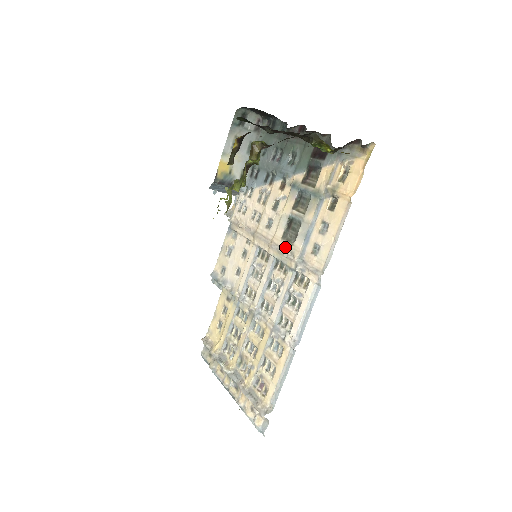
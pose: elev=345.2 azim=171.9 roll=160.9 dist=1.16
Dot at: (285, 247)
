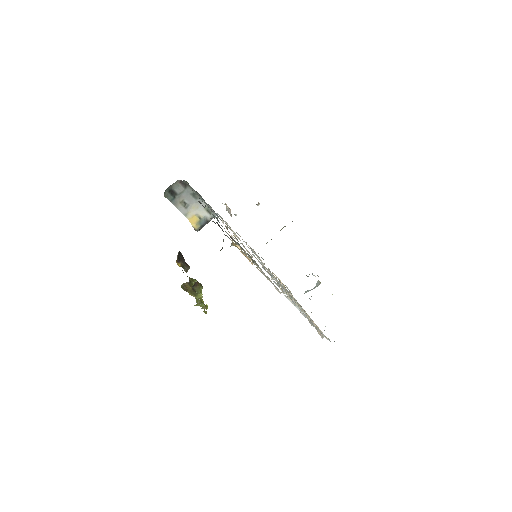
Dot at: occluded
